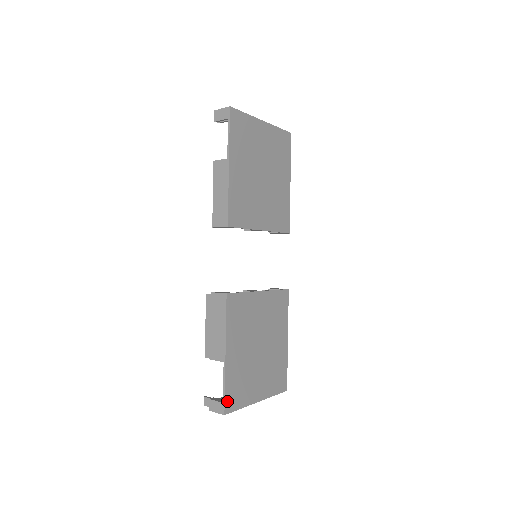
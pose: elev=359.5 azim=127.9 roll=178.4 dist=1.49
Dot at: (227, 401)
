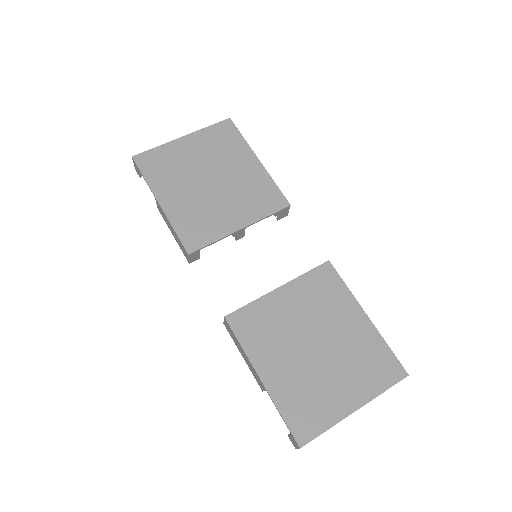
Dot at: (295, 430)
